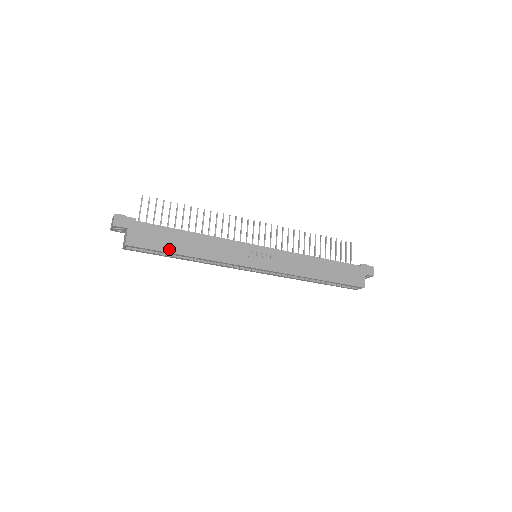
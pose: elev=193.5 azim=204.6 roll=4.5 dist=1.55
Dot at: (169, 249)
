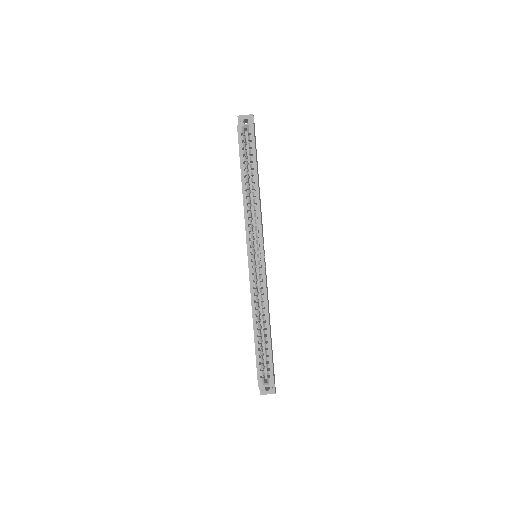
Dot at: occluded
